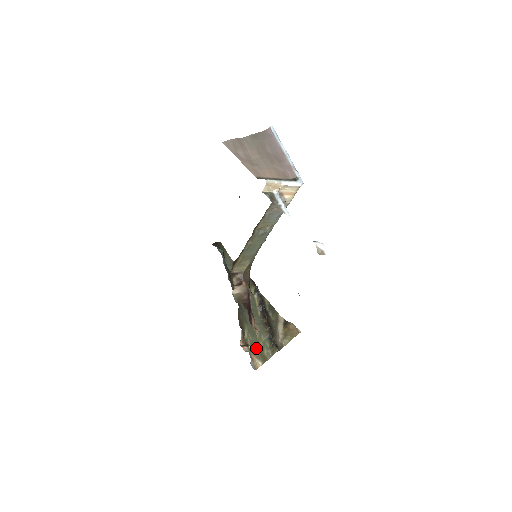
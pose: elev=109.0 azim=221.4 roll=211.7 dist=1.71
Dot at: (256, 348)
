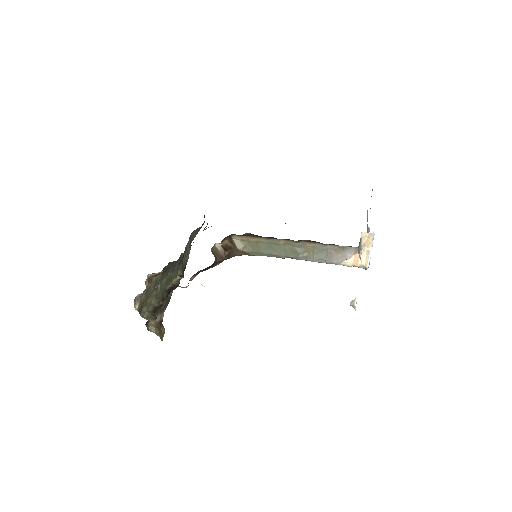
Dot at: (146, 296)
